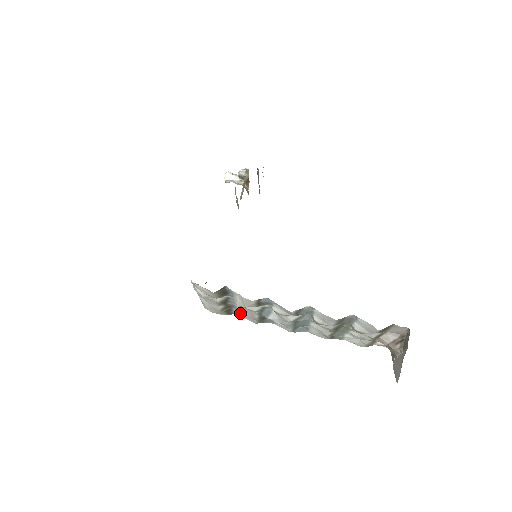
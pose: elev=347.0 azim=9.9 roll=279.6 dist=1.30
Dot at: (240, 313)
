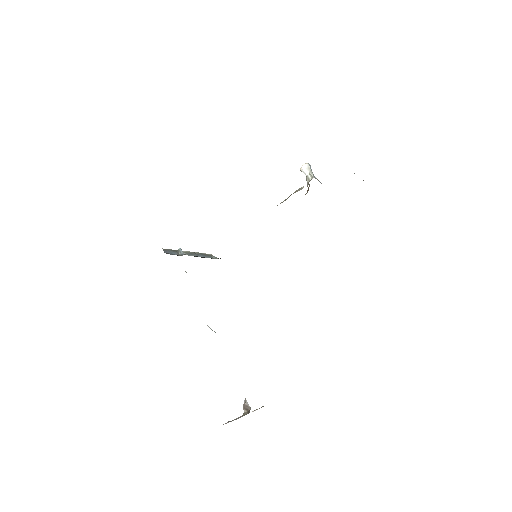
Dot at: occluded
